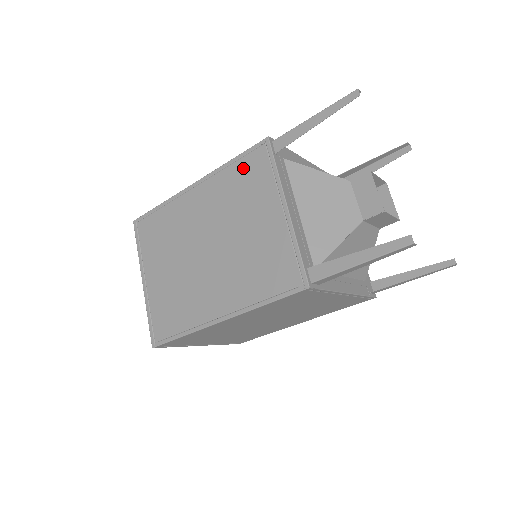
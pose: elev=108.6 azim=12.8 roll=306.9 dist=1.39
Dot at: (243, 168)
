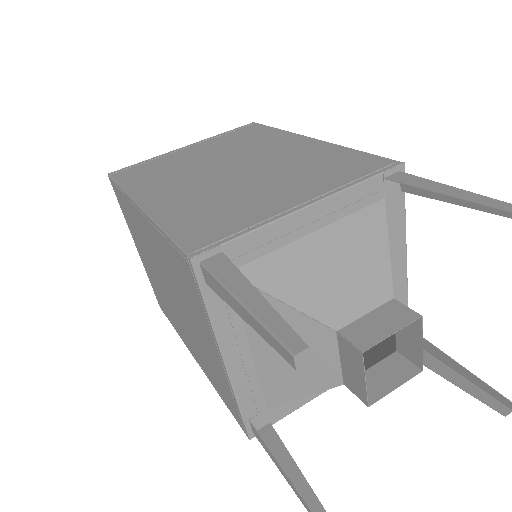
Dot at: (175, 259)
